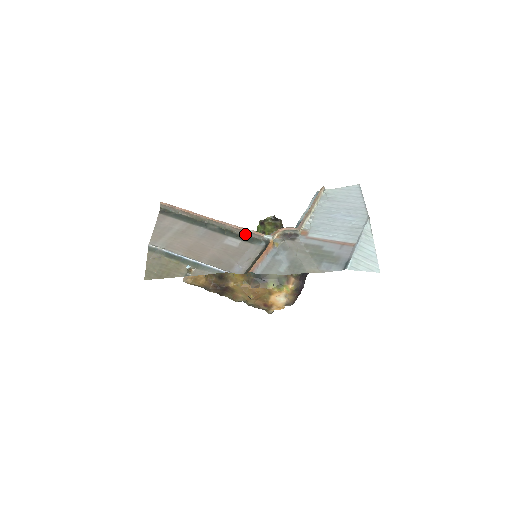
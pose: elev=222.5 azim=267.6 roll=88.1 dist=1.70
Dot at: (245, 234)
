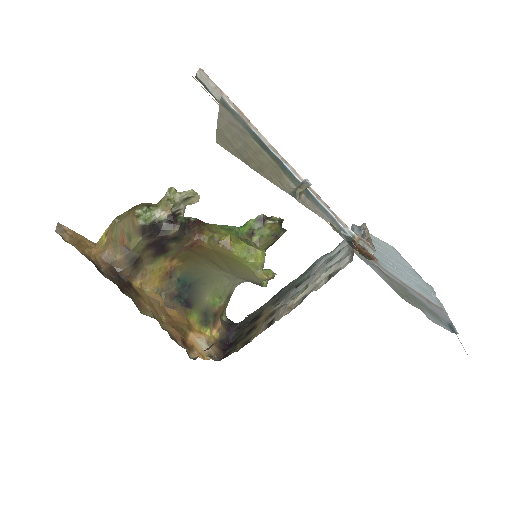
Dot at: occluded
